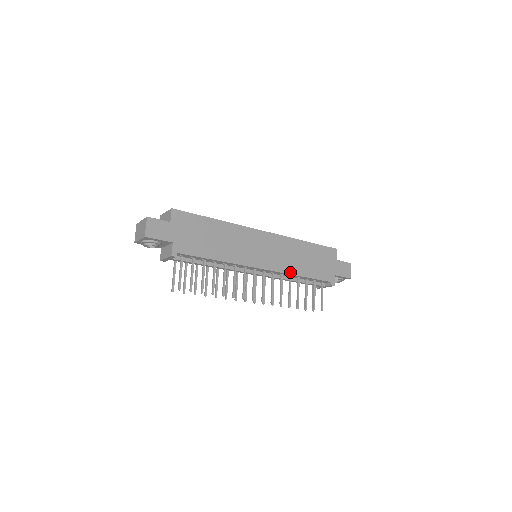
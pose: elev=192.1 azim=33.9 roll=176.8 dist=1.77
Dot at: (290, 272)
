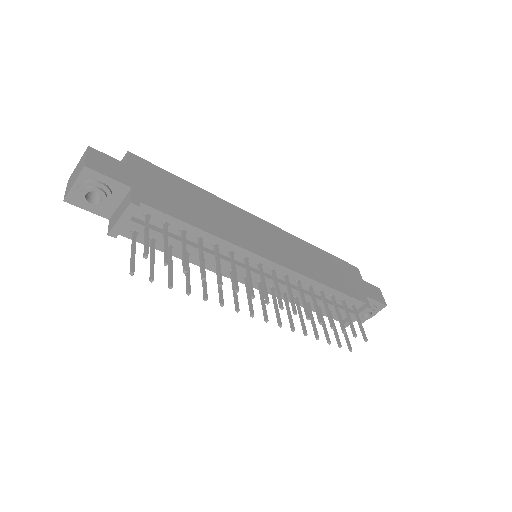
Dot at: (310, 276)
